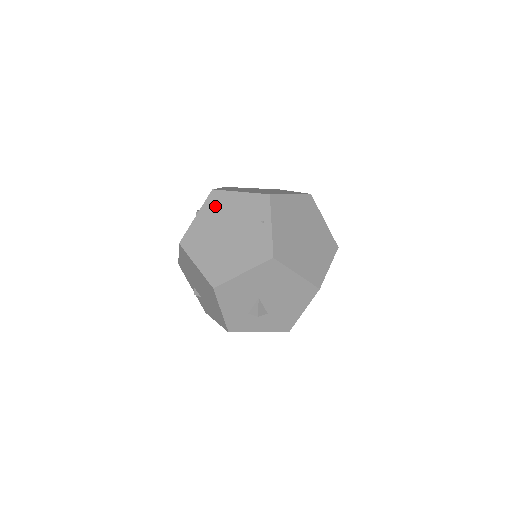
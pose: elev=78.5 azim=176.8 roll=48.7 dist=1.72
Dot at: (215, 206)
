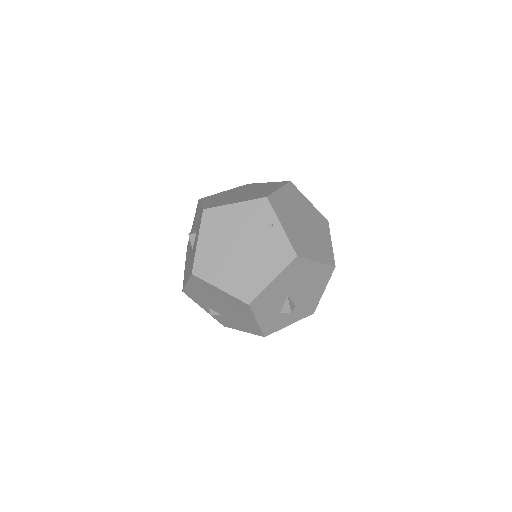
Dot at: (214, 225)
